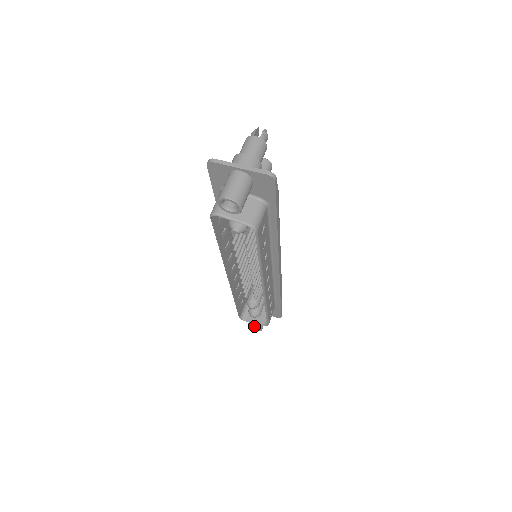
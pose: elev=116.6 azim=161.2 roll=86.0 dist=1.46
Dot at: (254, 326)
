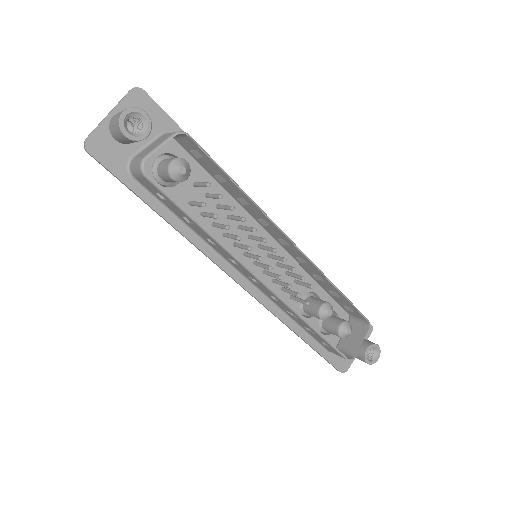
Dot at: (371, 358)
